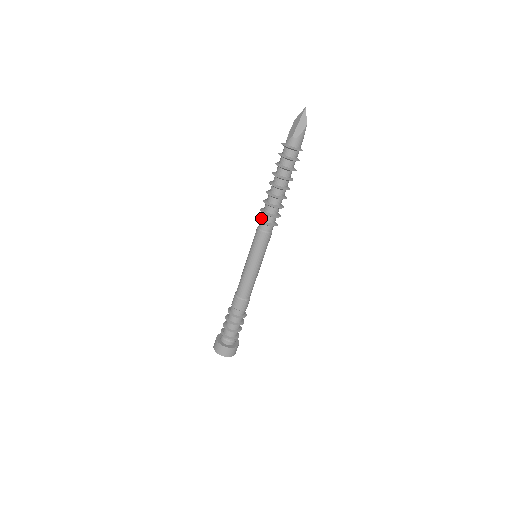
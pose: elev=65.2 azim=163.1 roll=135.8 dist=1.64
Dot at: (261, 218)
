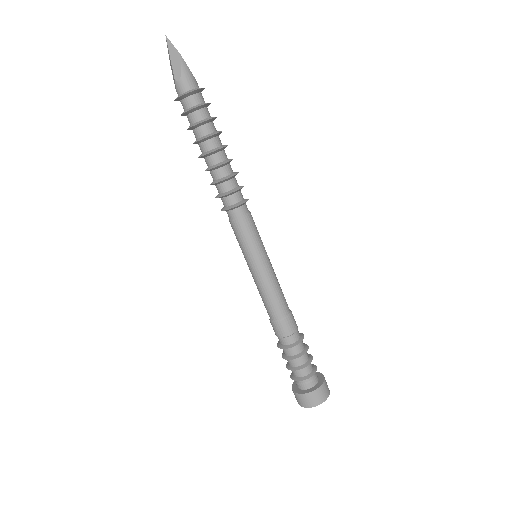
Dot at: occluded
